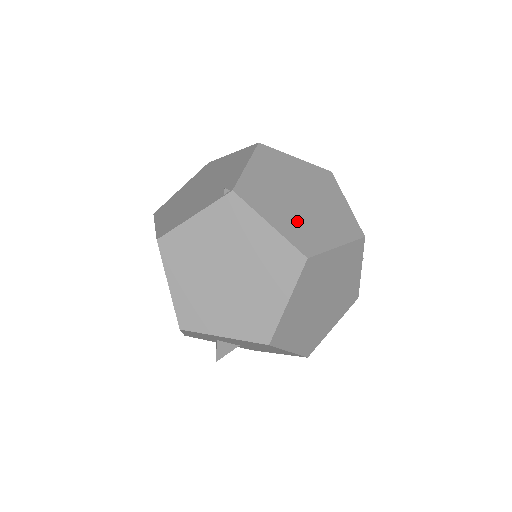
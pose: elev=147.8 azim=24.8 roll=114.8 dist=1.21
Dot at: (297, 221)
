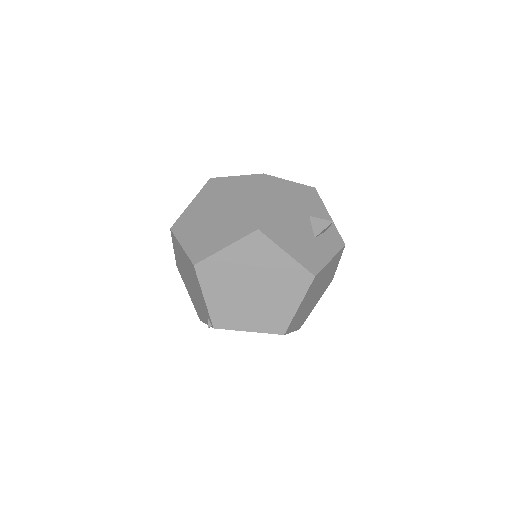
Dot at: (262, 313)
